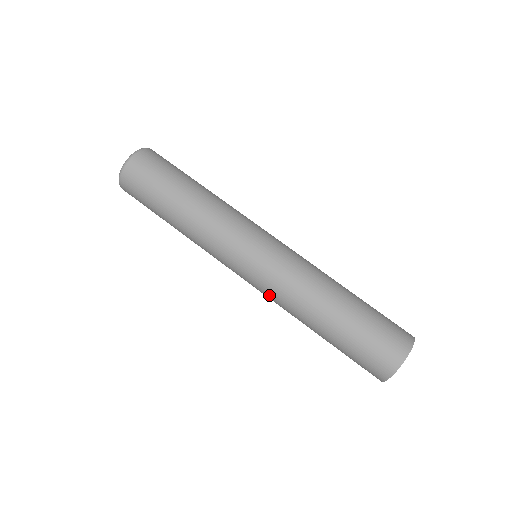
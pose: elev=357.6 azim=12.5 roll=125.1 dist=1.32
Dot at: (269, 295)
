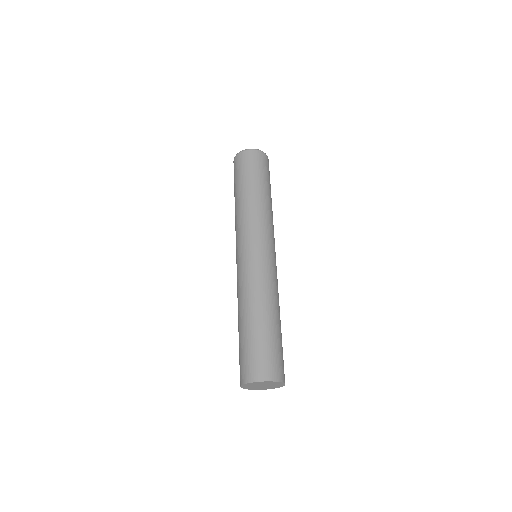
Dot at: occluded
